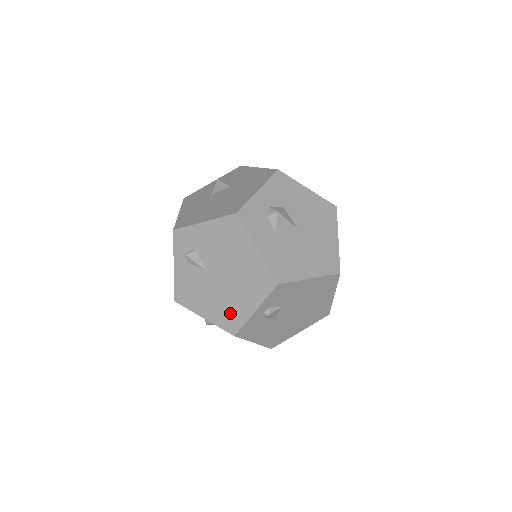
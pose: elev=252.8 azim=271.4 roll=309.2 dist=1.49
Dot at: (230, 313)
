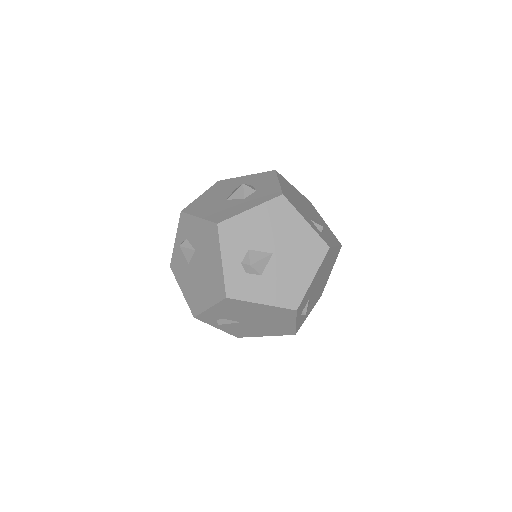
Dot at: (280, 329)
